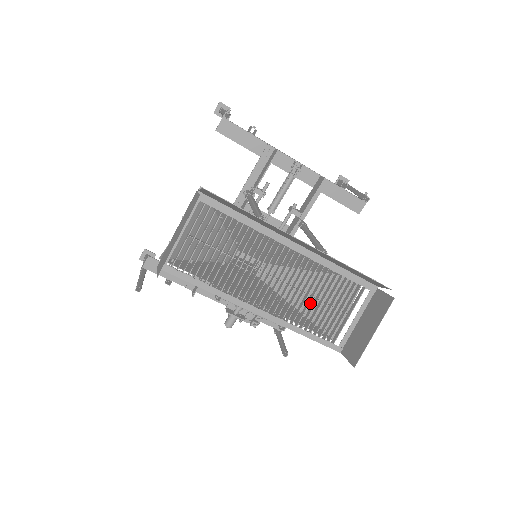
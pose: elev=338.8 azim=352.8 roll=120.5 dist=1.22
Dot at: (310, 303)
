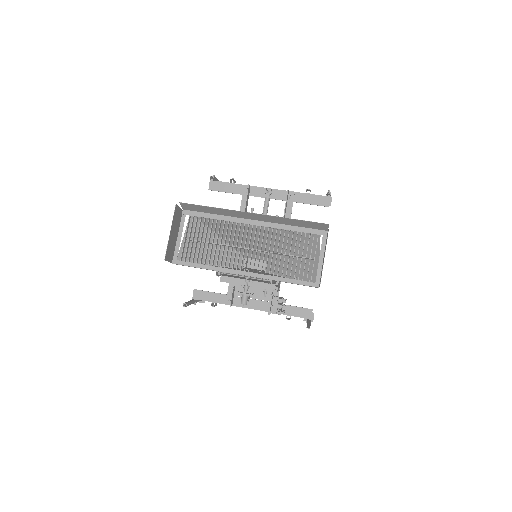
Dot at: (297, 269)
